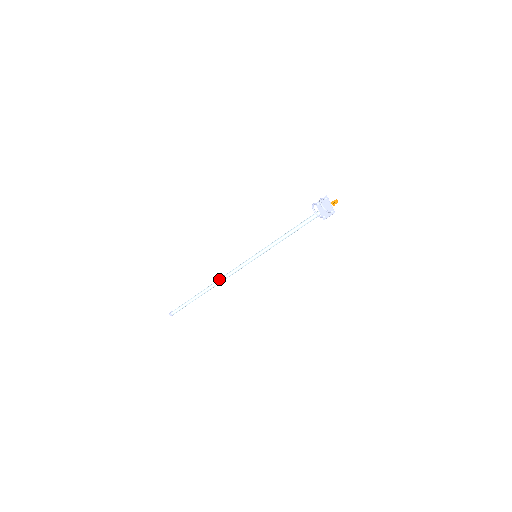
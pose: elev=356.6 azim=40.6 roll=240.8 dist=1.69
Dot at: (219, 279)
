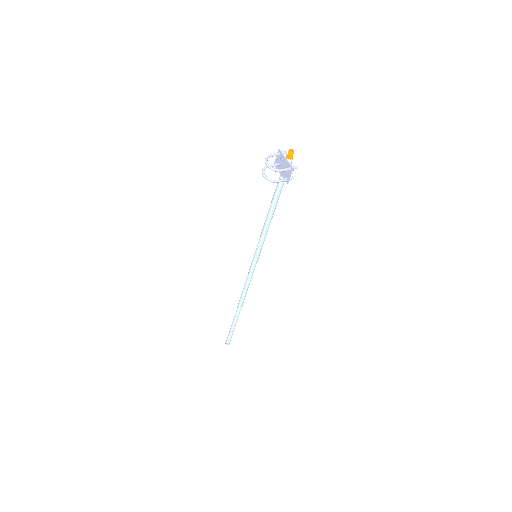
Dot at: (241, 294)
